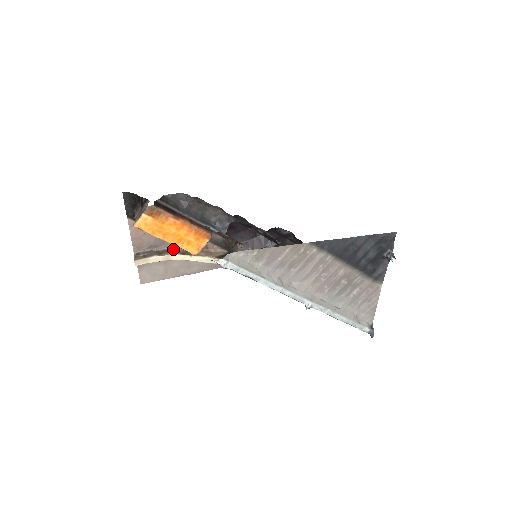
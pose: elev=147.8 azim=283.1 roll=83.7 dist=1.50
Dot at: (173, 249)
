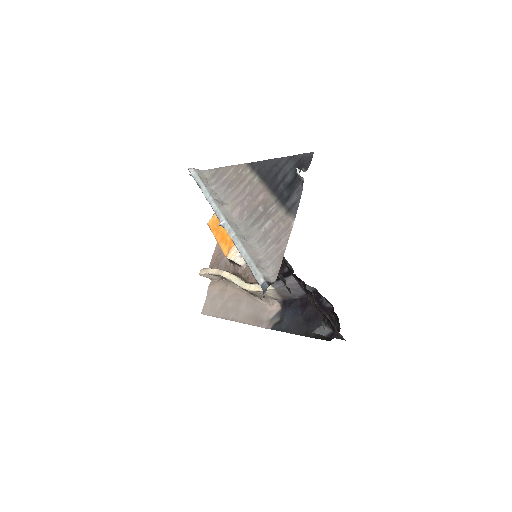
Dot at: occluded
